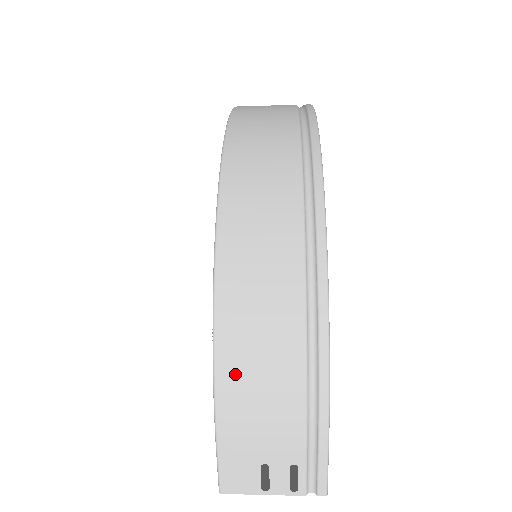
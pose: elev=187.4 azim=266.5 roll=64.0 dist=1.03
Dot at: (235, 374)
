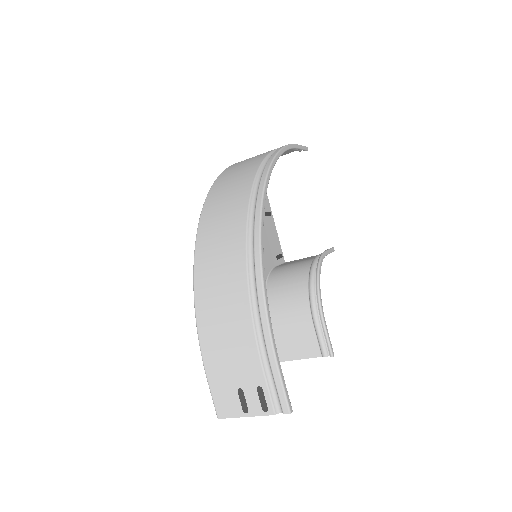
Dot at: (208, 319)
